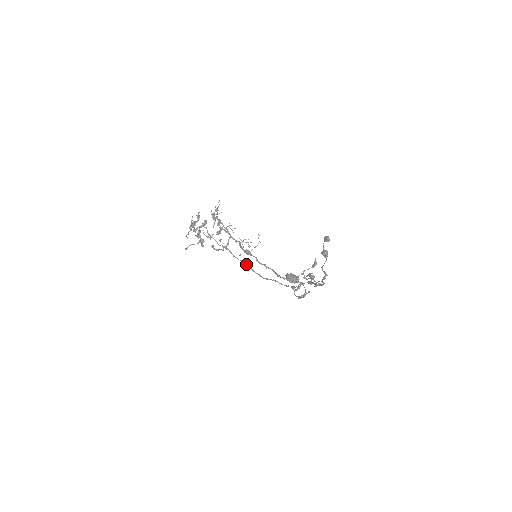
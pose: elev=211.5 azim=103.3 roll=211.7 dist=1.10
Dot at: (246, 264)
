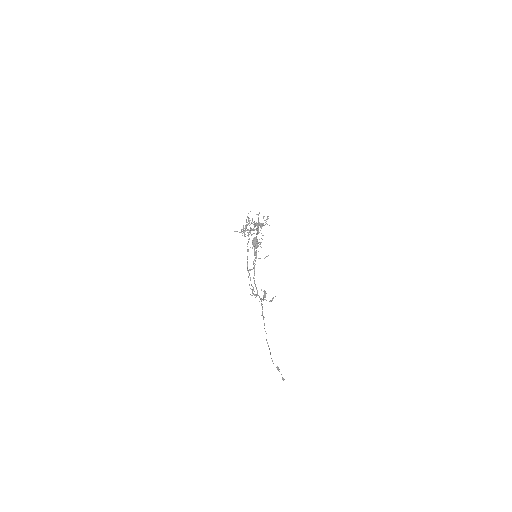
Dot at: occluded
